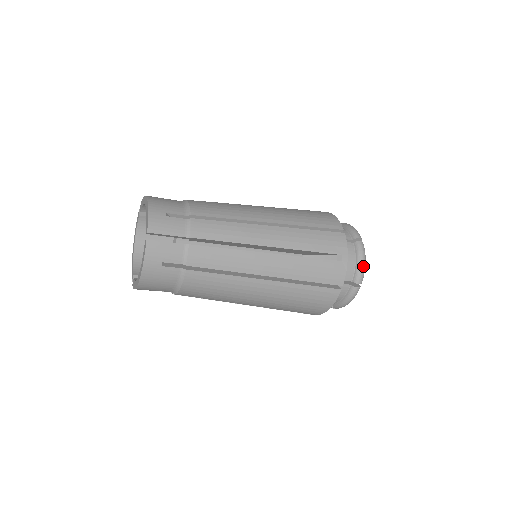
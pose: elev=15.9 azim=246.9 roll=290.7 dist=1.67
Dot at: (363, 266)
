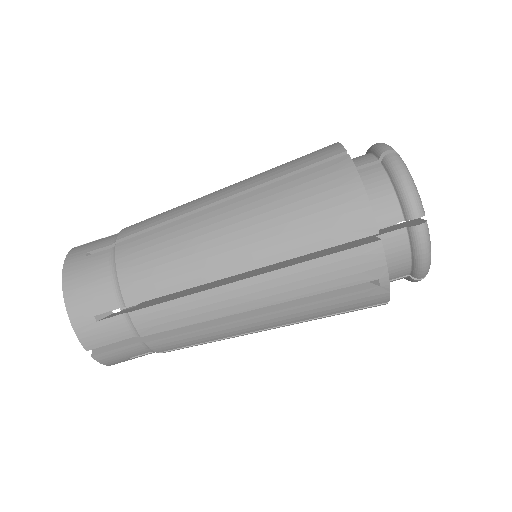
Dot at: (379, 144)
